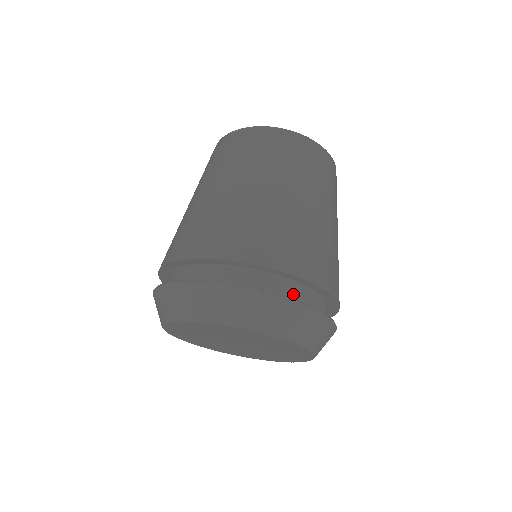
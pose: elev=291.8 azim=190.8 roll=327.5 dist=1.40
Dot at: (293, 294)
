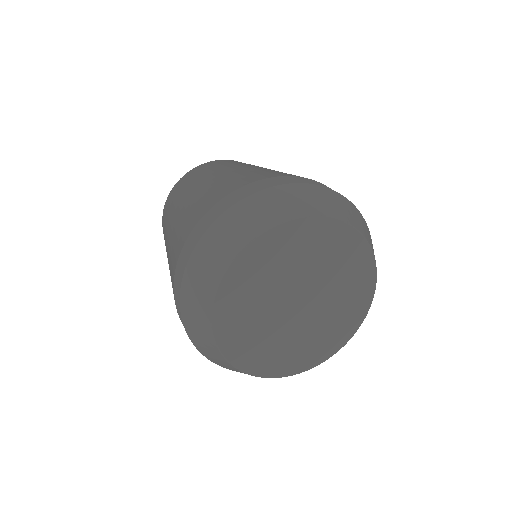
Dot at: occluded
